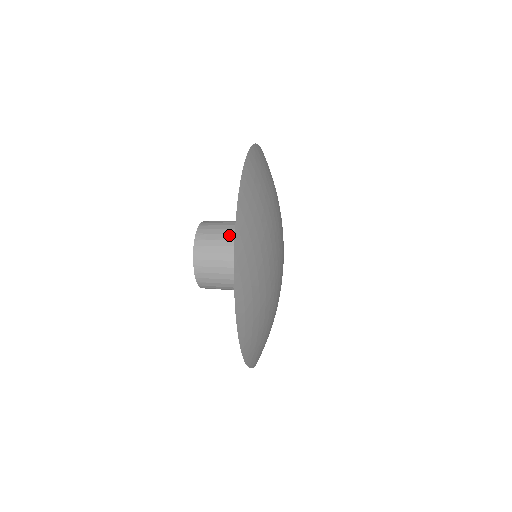
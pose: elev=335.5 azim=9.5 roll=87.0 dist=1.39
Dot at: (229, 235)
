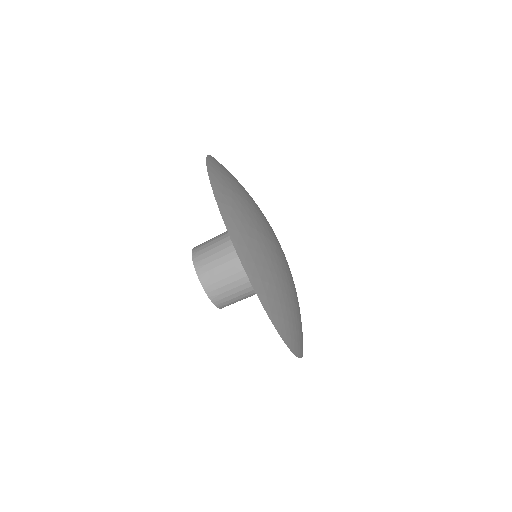
Dot at: (232, 269)
